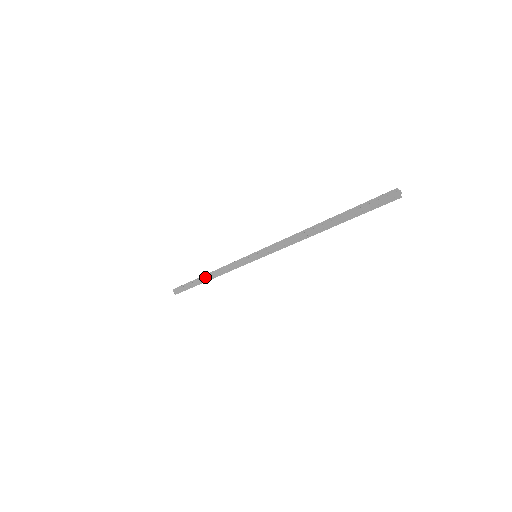
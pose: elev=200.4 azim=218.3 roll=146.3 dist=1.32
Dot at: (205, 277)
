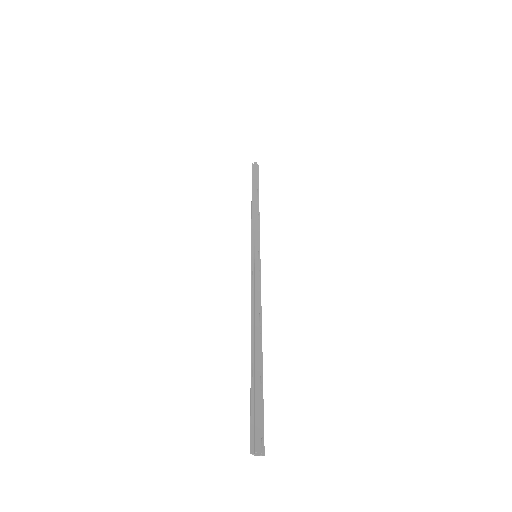
Dot at: (253, 200)
